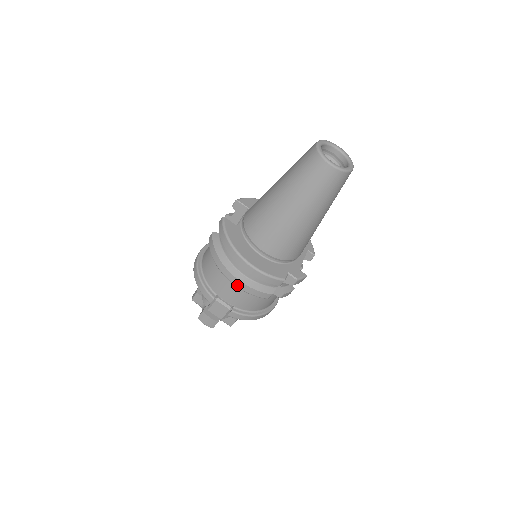
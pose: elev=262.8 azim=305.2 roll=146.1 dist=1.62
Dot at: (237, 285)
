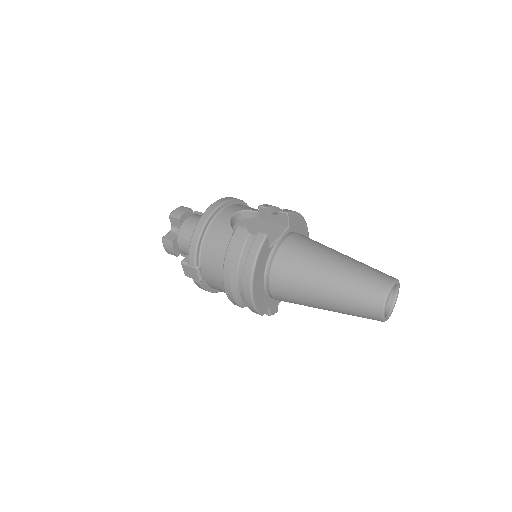
Dot at: (226, 288)
